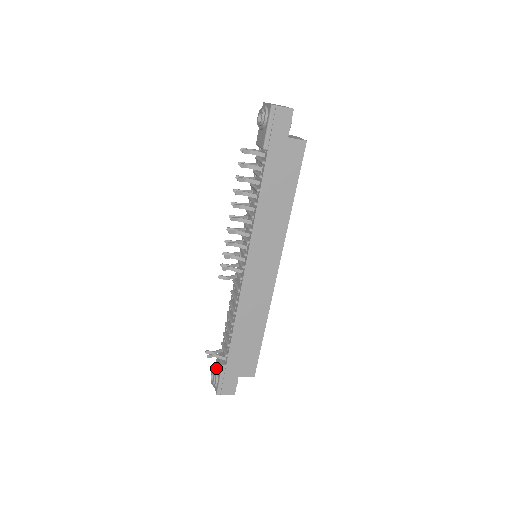
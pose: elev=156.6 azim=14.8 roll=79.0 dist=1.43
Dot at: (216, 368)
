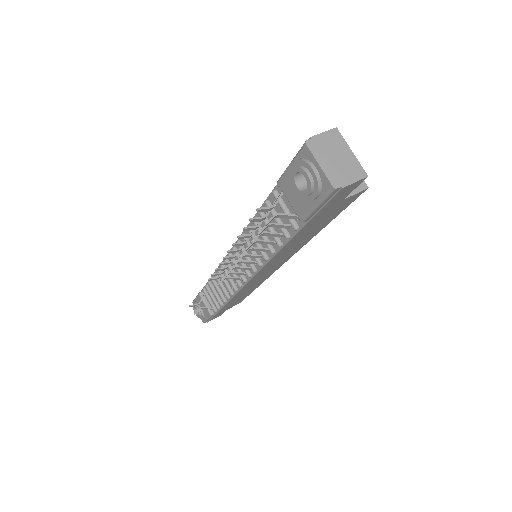
Dot at: occluded
